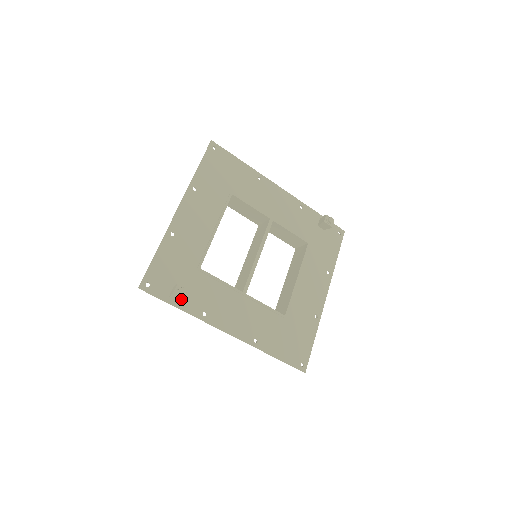
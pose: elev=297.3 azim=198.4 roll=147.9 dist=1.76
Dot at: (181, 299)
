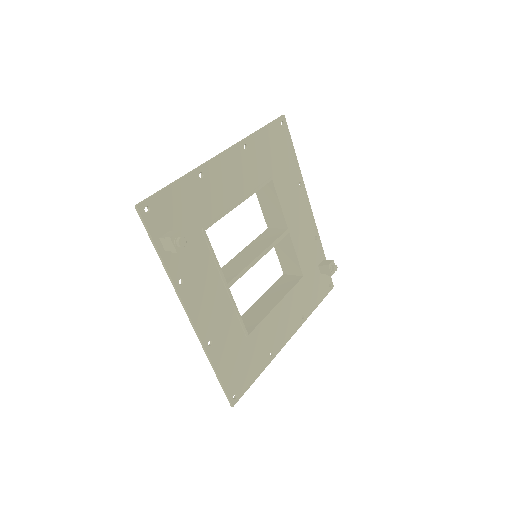
Dot at: (173, 249)
